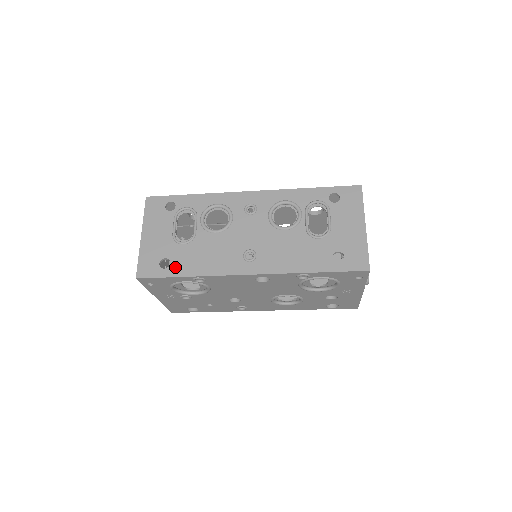
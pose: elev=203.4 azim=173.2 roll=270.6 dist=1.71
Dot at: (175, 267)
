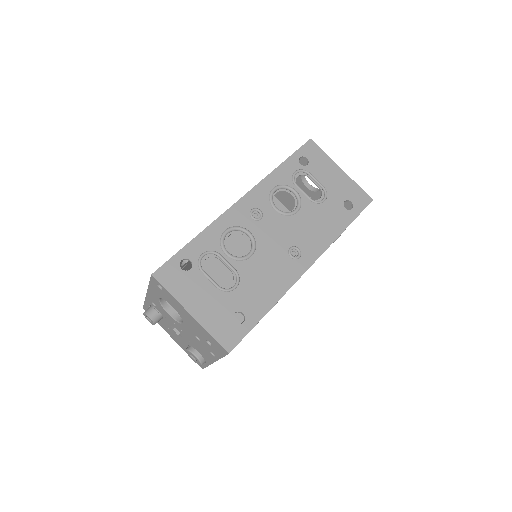
Dot at: (251, 313)
